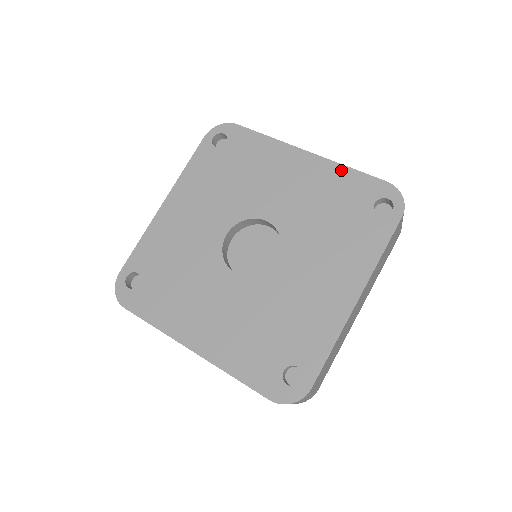
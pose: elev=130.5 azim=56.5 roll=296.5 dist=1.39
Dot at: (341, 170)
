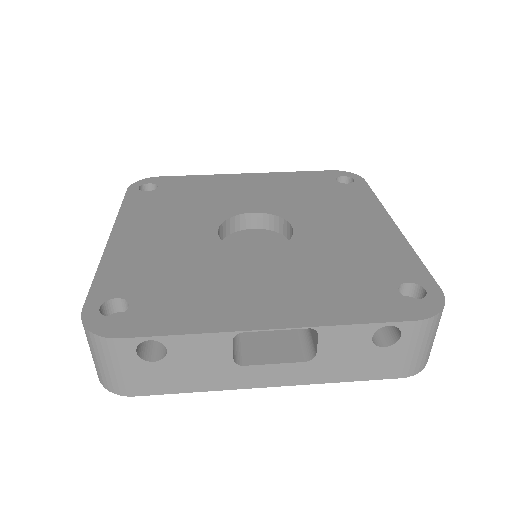
Dot at: (288, 174)
